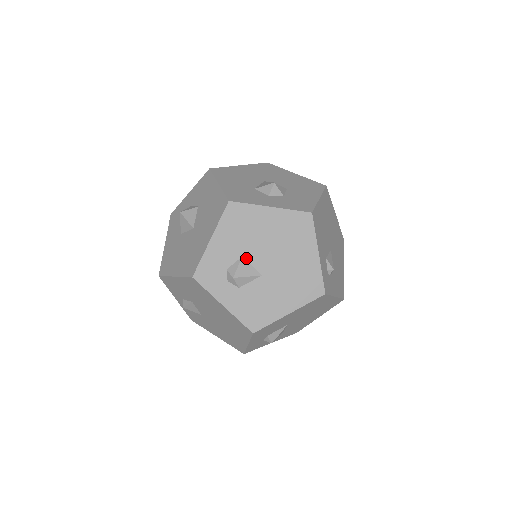
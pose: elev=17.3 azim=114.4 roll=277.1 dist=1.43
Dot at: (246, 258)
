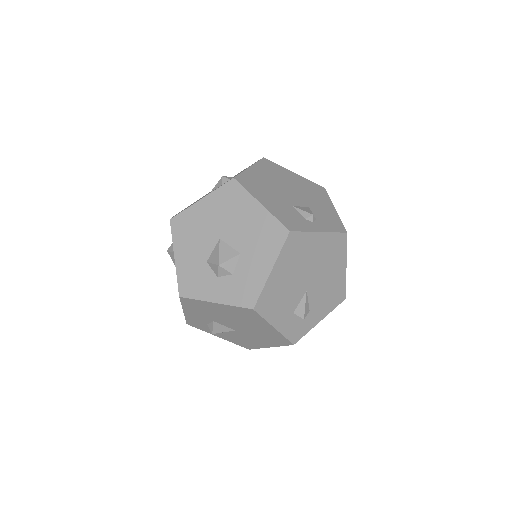
Dot at: (217, 322)
